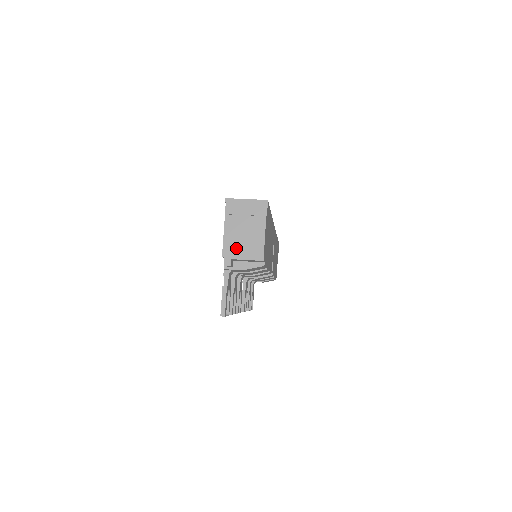
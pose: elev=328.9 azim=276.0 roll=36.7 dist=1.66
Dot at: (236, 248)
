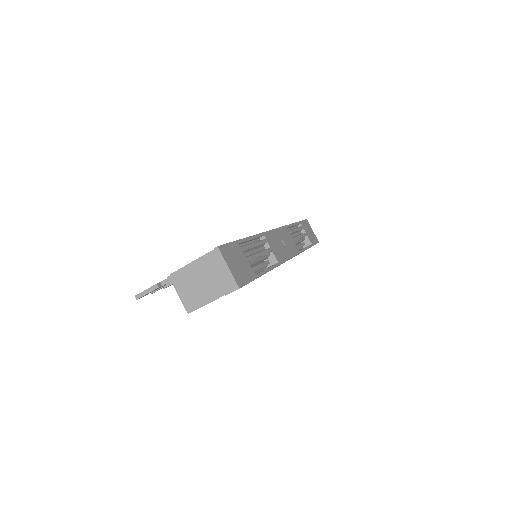
Dot at: (183, 283)
